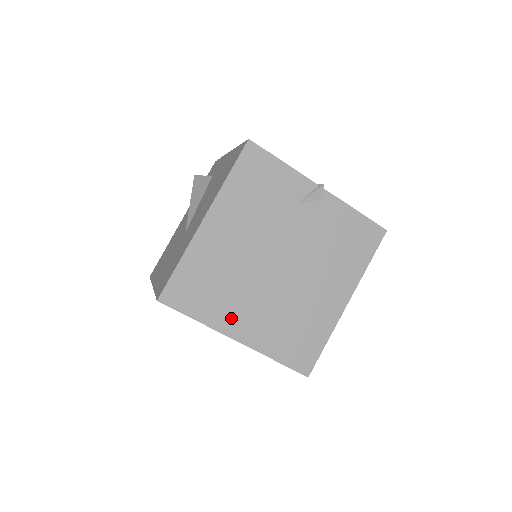
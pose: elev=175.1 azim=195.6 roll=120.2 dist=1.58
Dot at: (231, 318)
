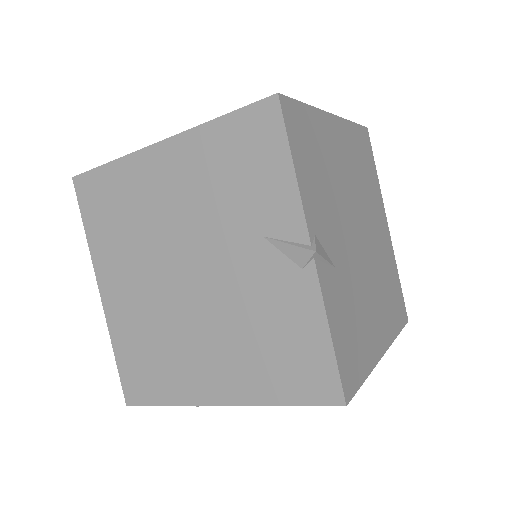
Dot at: (110, 267)
